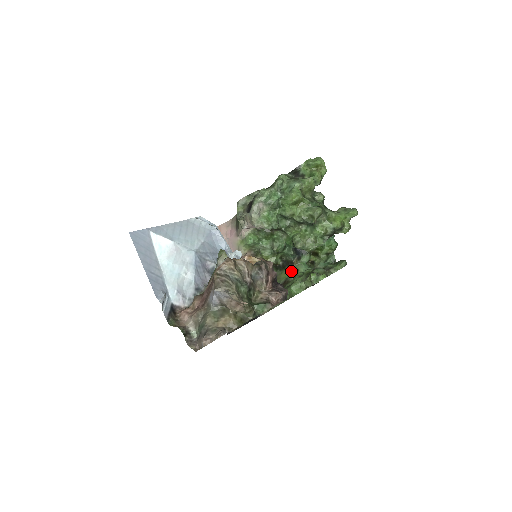
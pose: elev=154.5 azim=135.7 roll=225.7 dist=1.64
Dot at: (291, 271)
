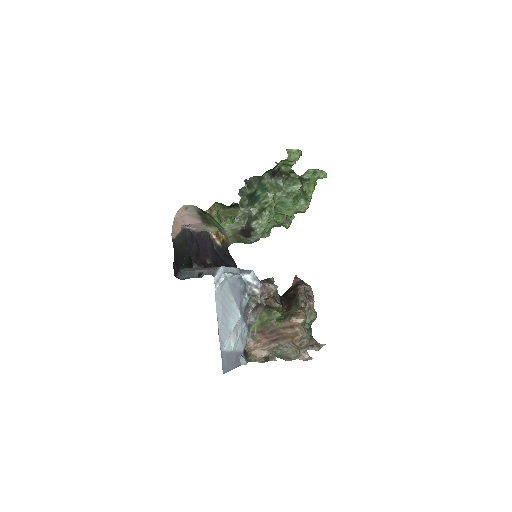
Dot at: occluded
